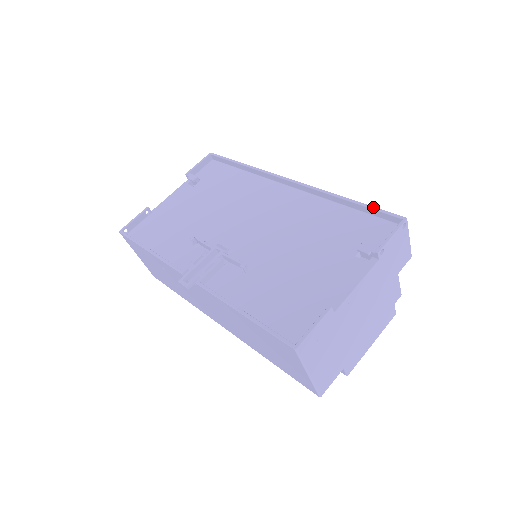
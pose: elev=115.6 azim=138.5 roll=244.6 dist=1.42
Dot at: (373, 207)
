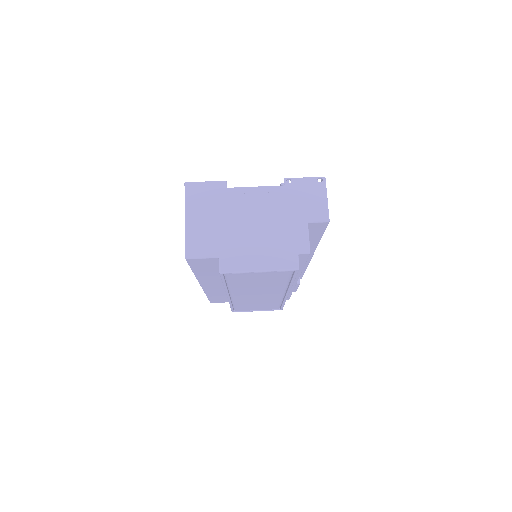
Dot at: occluded
